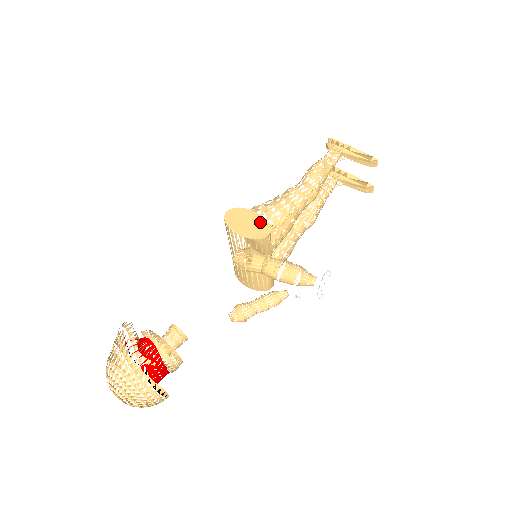
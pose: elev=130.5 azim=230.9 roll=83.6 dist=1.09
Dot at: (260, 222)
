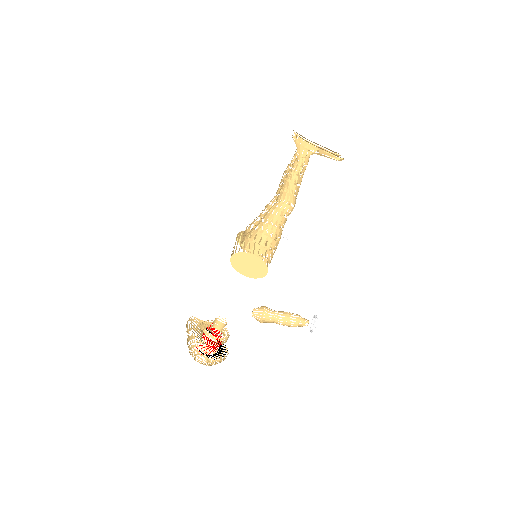
Dot at: (259, 263)
